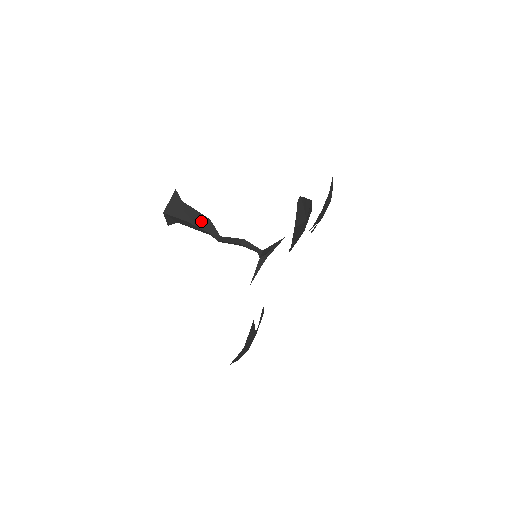
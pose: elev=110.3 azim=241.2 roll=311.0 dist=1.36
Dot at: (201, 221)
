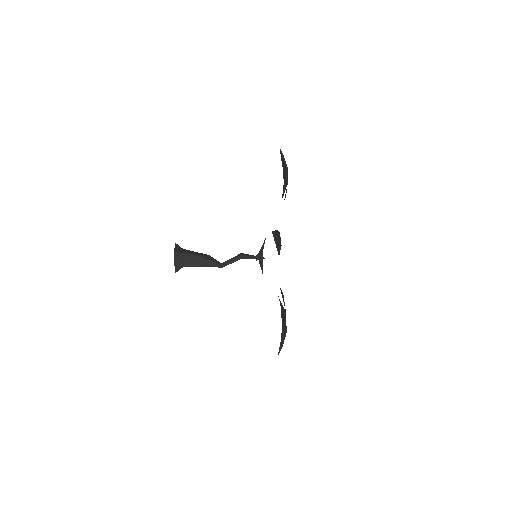
Dot at: (203, 255)
